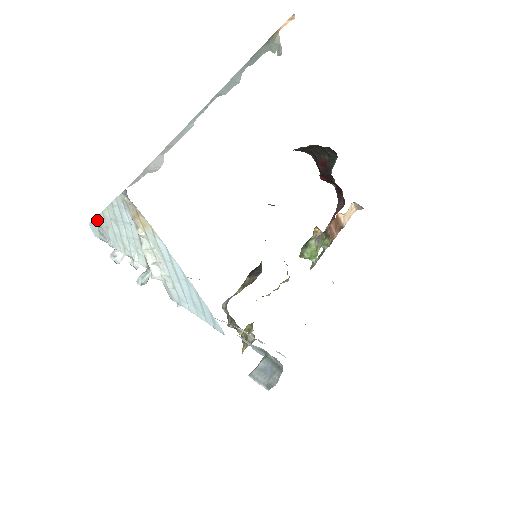
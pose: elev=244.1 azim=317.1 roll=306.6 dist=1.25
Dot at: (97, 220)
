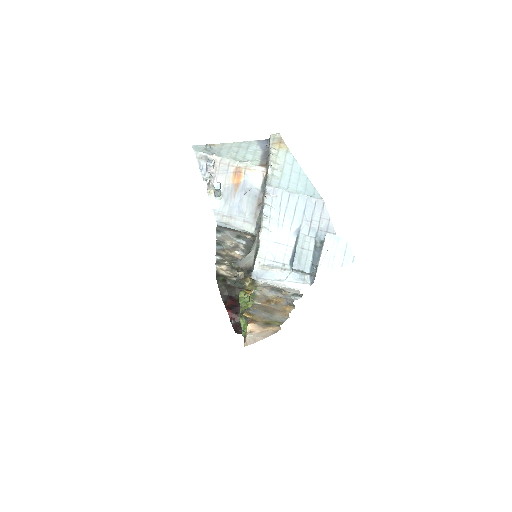
Dot at: (211, 145)
